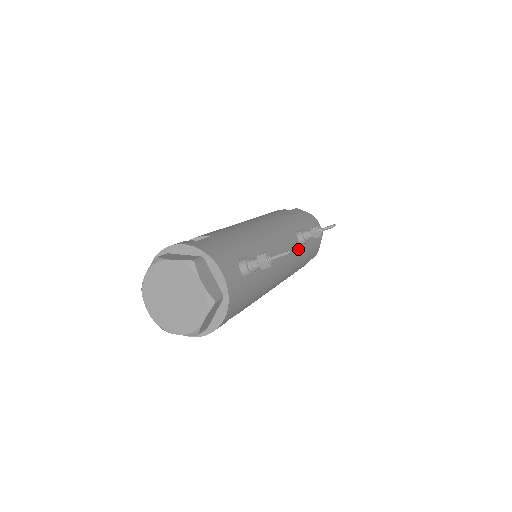
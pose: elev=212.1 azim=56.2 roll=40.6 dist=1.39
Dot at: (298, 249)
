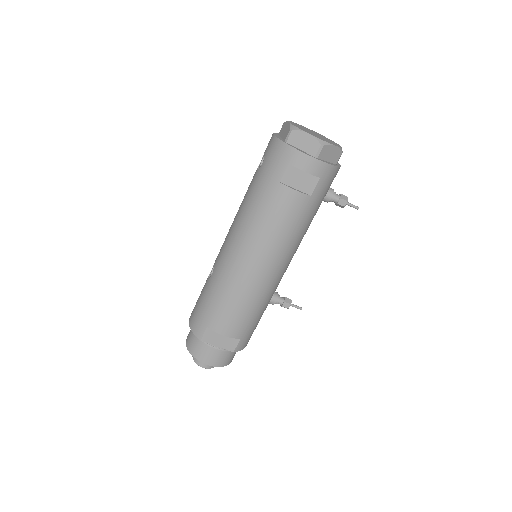
Dot at: occluded
